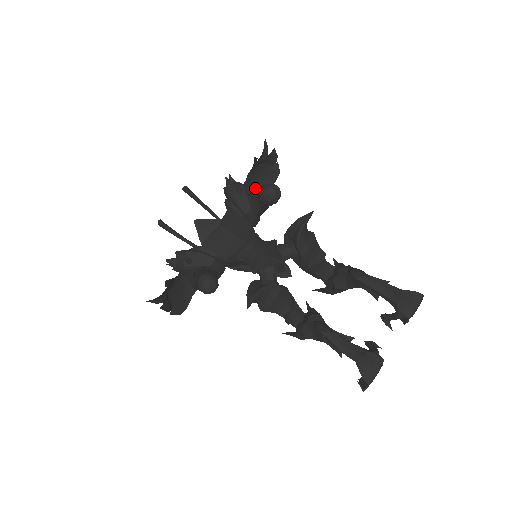
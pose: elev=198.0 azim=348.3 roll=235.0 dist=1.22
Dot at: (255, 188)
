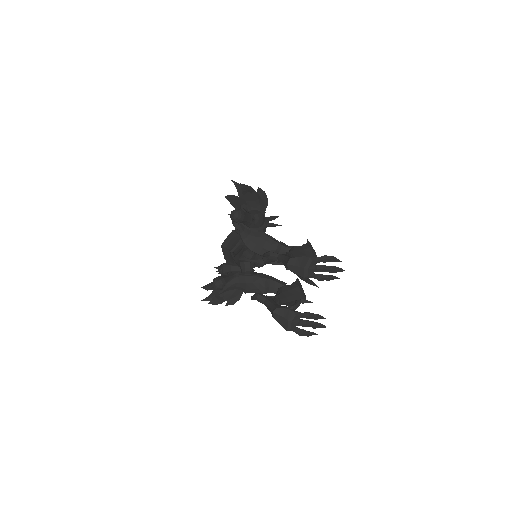
Dot at: (259, 208)
